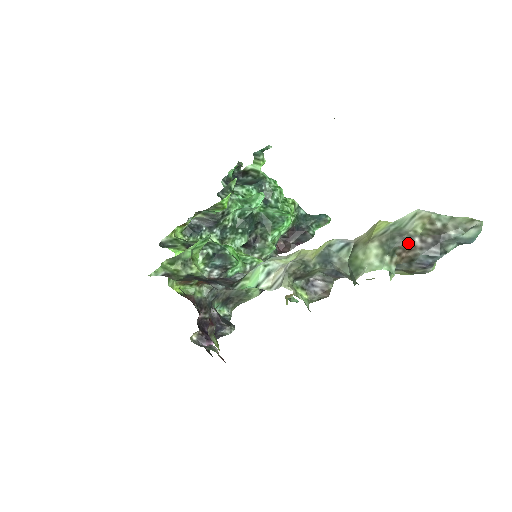
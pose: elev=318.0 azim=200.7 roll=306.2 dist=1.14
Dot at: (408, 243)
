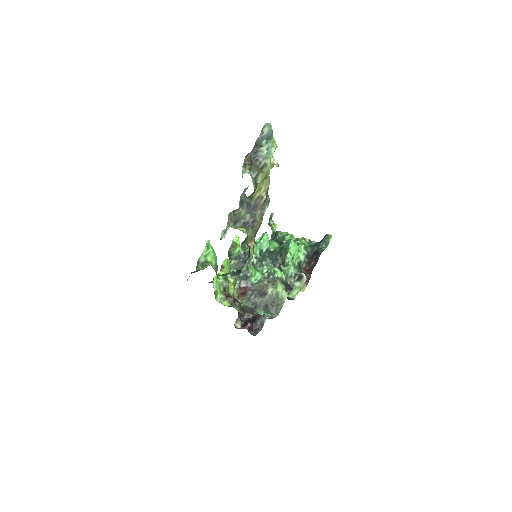
Dot at: (248, 156)
